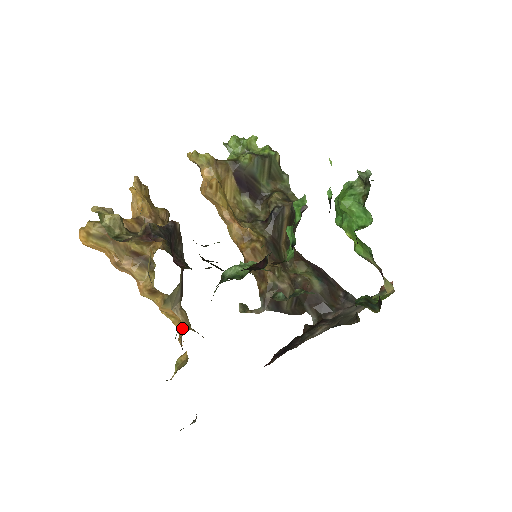
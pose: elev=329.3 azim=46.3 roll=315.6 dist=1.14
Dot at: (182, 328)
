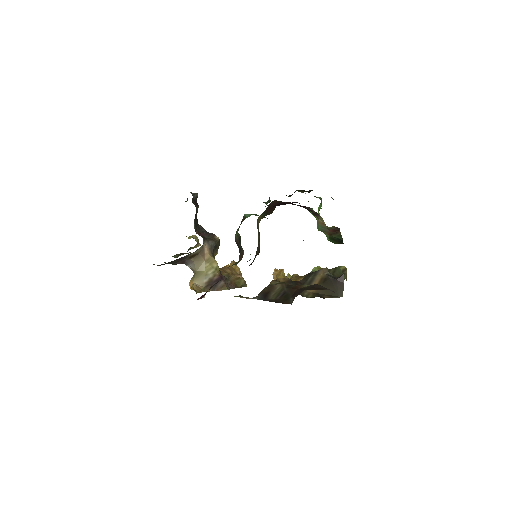
Dot at: occluded
